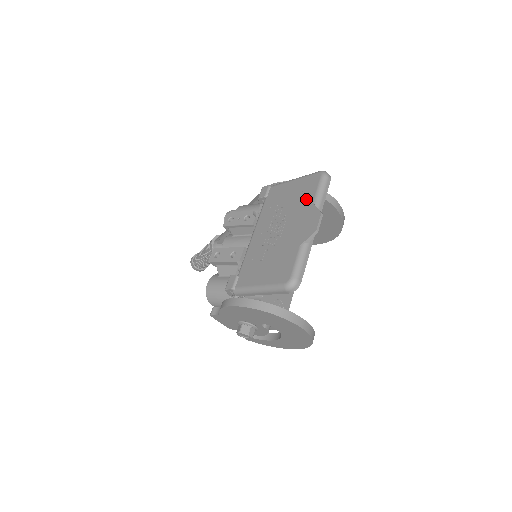
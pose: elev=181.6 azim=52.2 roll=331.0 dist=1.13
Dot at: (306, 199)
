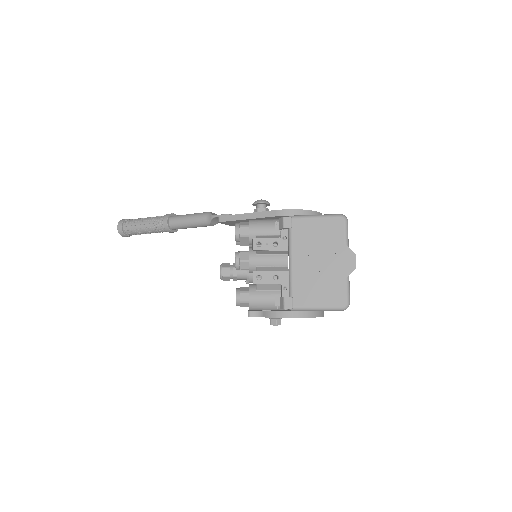
Dot at: (337, 240)
